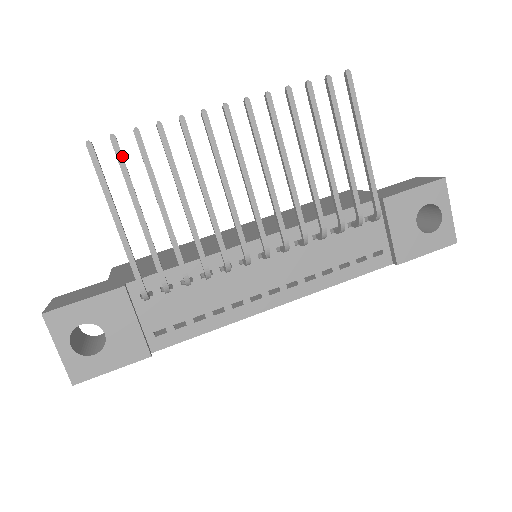
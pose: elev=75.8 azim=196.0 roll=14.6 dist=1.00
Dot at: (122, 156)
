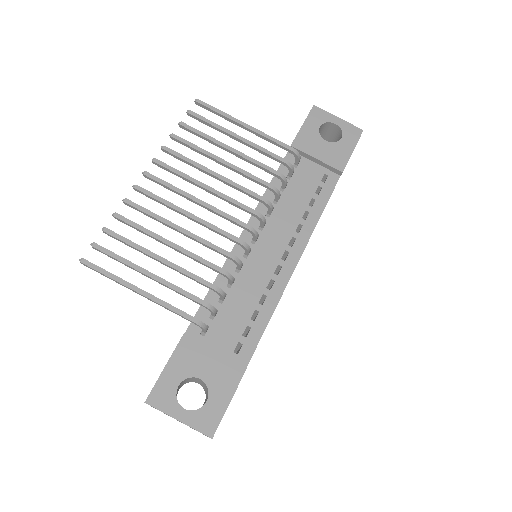
Dot at: (108, 250)
